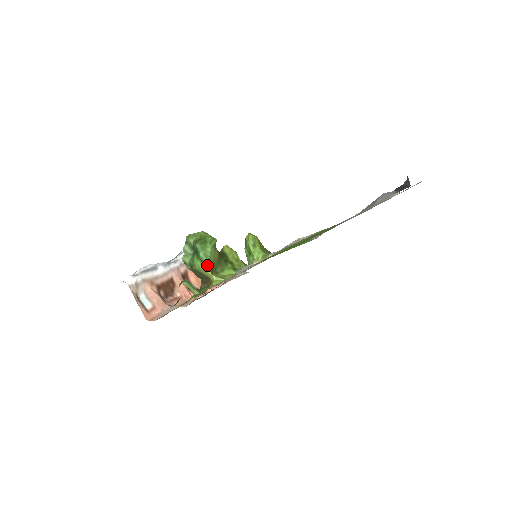
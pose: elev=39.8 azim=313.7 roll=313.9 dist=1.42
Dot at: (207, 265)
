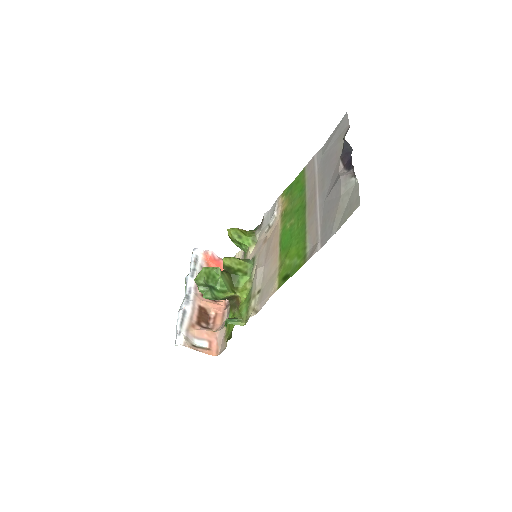
Dot at: (228, 291)
